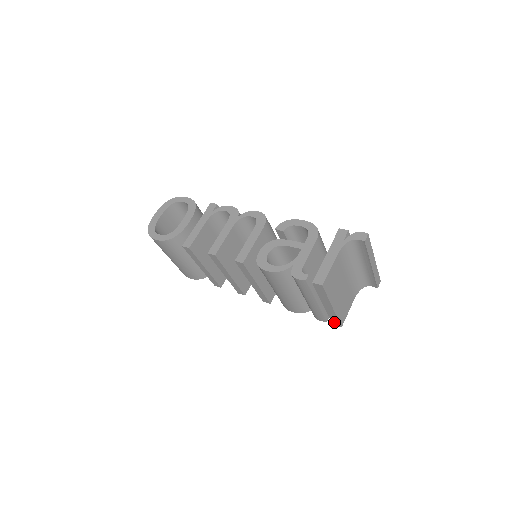
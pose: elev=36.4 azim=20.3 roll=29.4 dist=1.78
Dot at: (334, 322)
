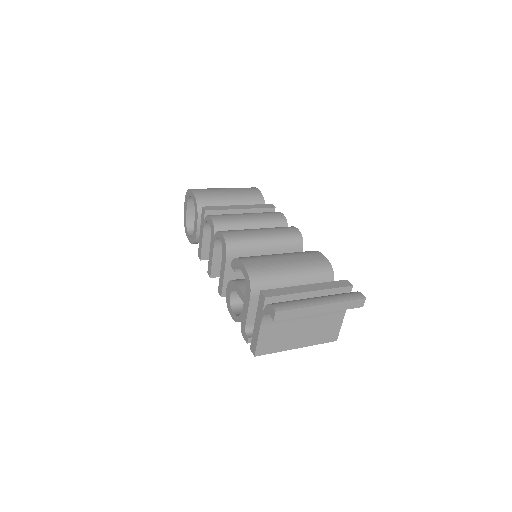
Dot at: occluded
